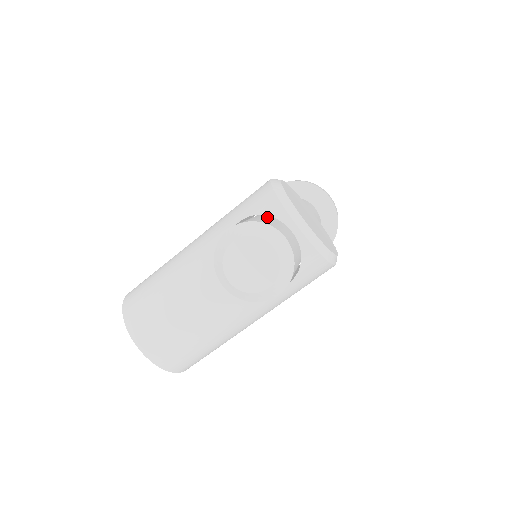
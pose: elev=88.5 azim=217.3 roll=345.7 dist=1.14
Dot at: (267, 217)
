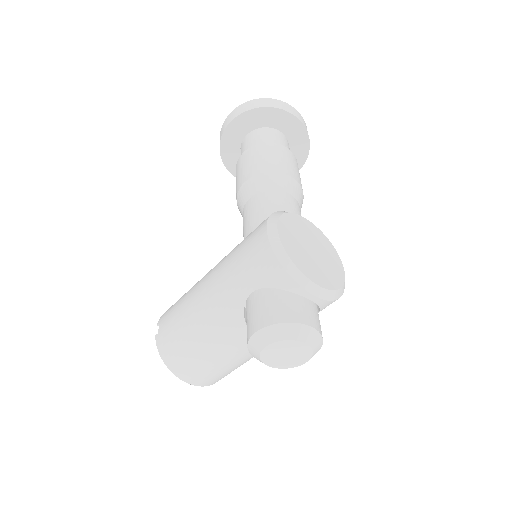
Dot at: (280, 288)
